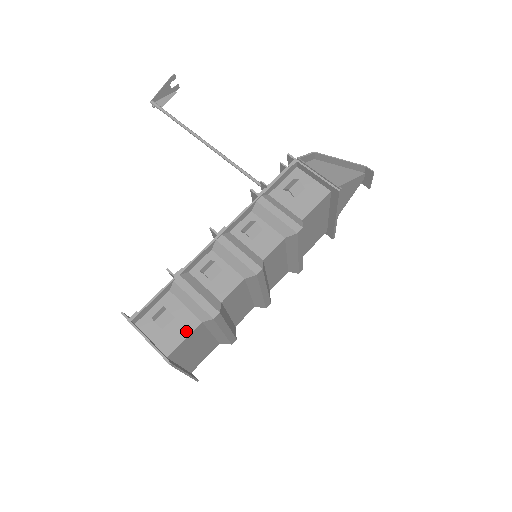
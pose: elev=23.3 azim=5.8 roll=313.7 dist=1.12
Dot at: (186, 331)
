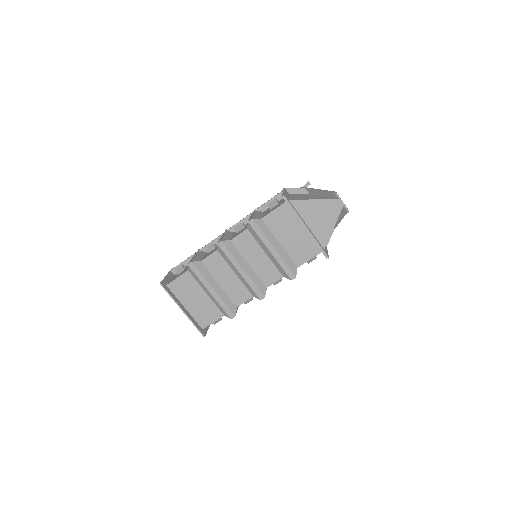
Dot at: (181, 274)
